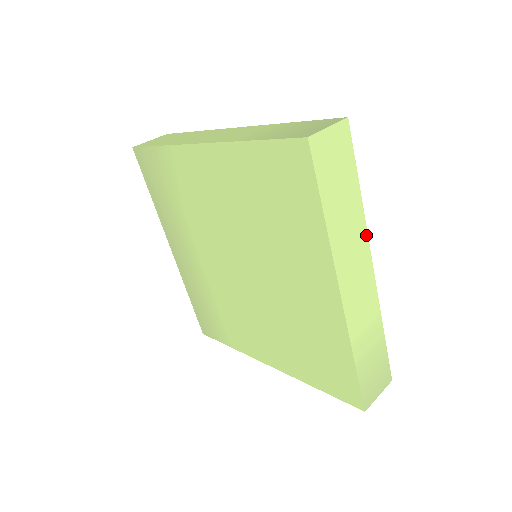
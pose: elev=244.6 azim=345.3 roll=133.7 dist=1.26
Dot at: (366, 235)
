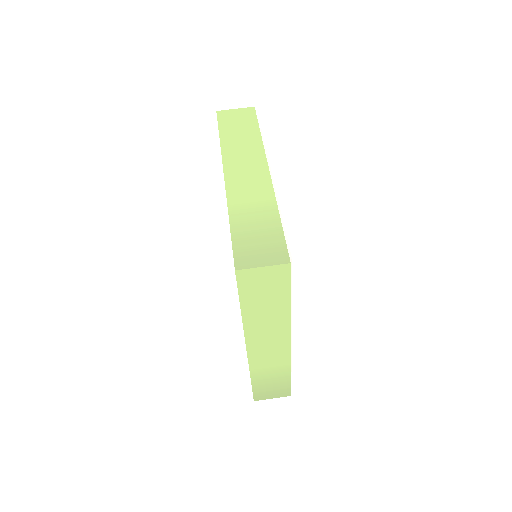
Dot at: (289, 327)
